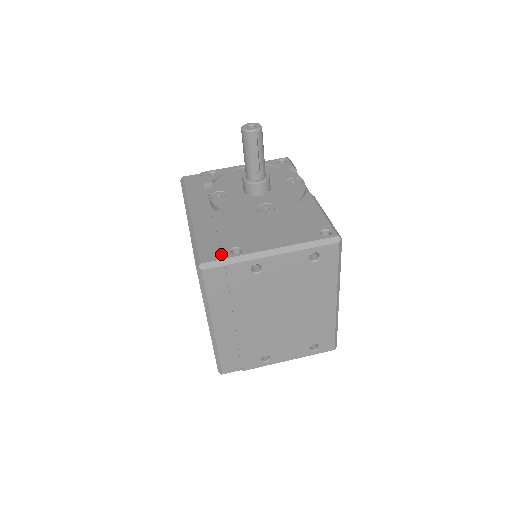
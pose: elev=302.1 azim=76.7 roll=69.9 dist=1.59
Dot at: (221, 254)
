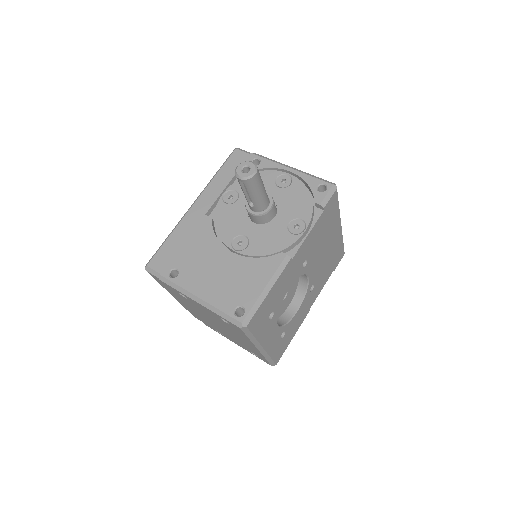
Dot at: (164, 268)
